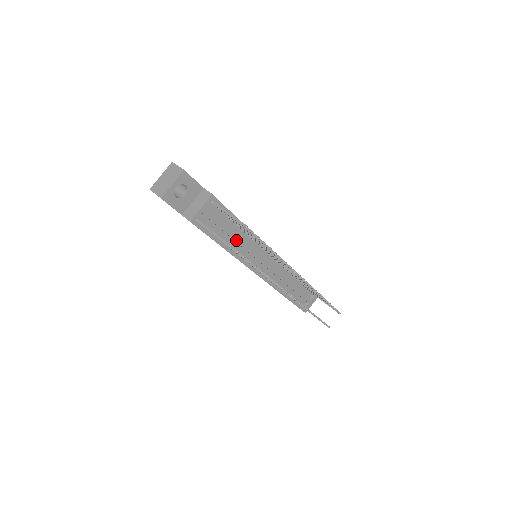
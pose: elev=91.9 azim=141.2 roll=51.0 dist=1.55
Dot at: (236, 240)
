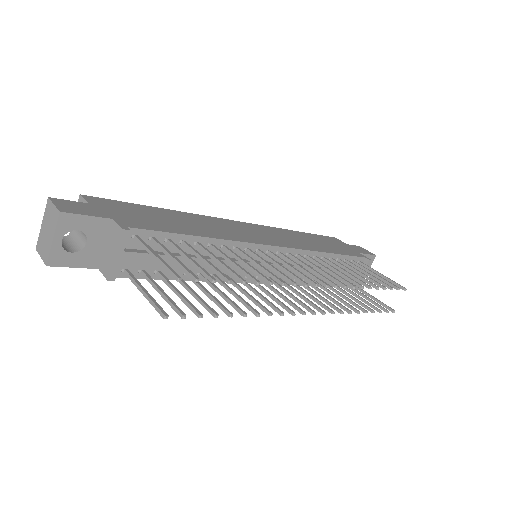
Dot at: (203, 265)
